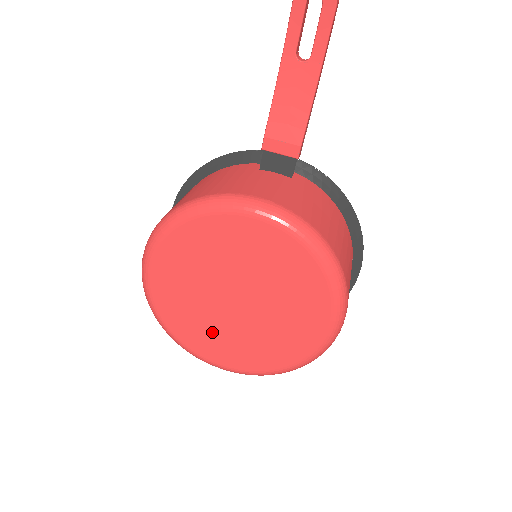
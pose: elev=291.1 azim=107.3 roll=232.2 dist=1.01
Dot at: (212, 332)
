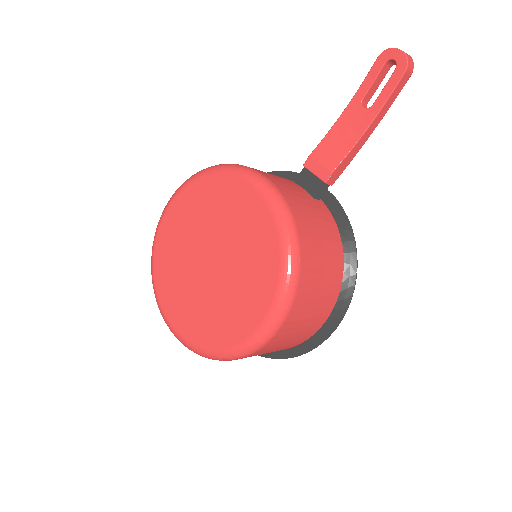
Dot at: (179, 285)
